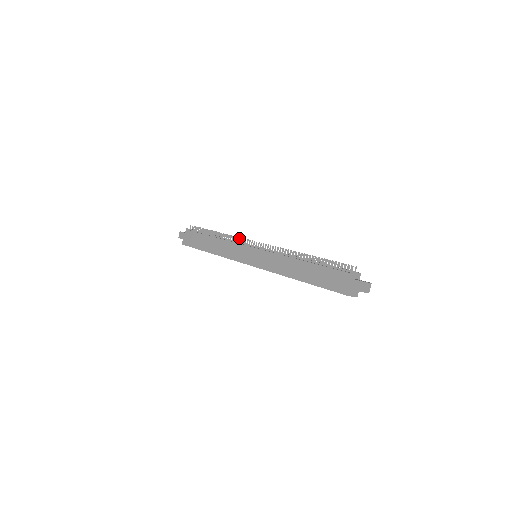
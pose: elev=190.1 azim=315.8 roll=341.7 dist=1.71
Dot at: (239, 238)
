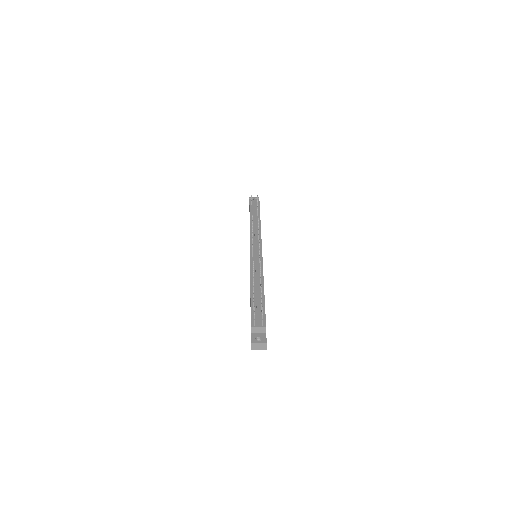
Dot at: (252, 232)
